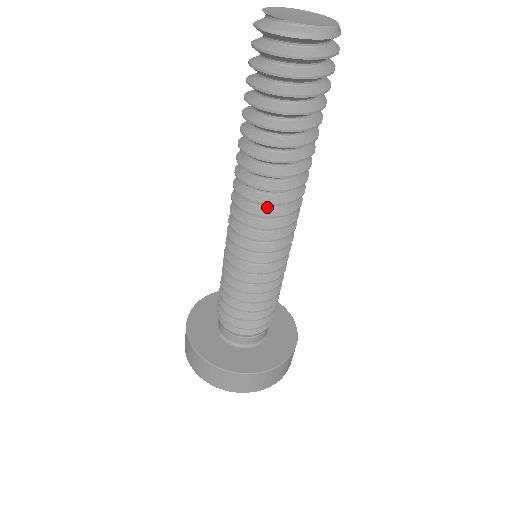
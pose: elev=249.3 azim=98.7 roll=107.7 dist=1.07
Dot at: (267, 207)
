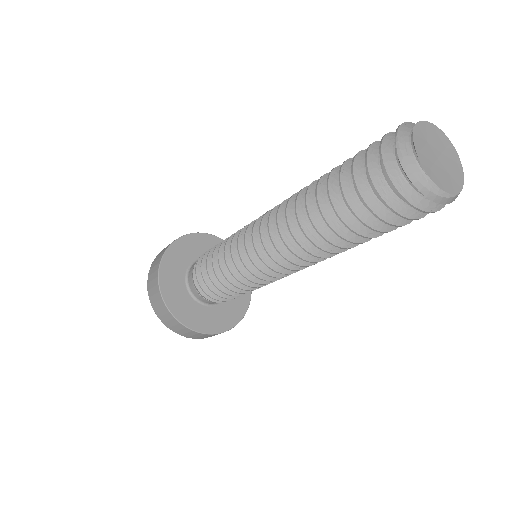
Dot at: occluded
